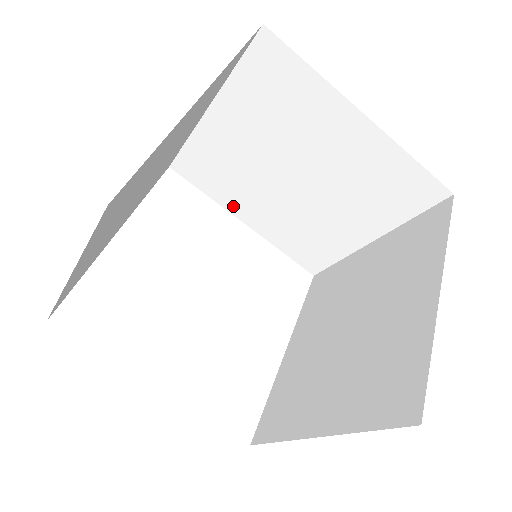
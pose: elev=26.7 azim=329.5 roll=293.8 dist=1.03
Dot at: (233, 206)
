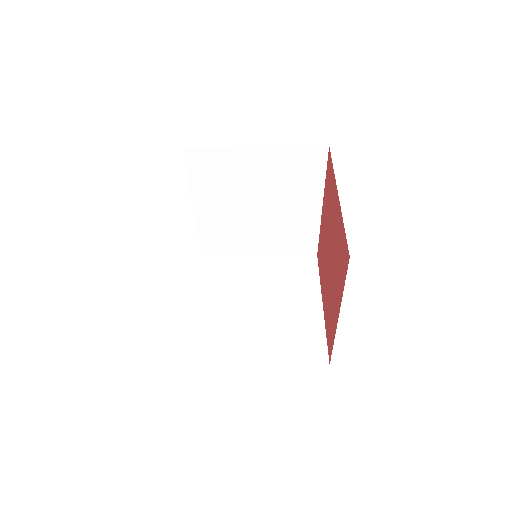
Dot at: (198, 194)
